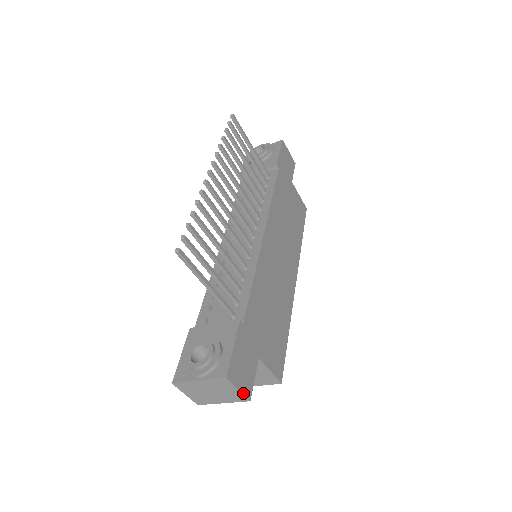
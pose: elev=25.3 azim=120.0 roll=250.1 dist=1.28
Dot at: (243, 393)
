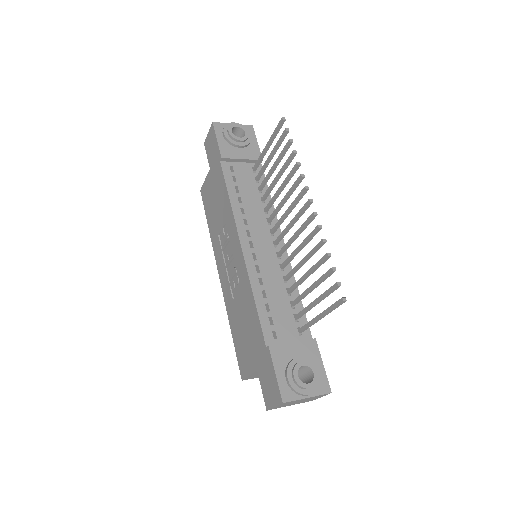
Dot at: occluded
